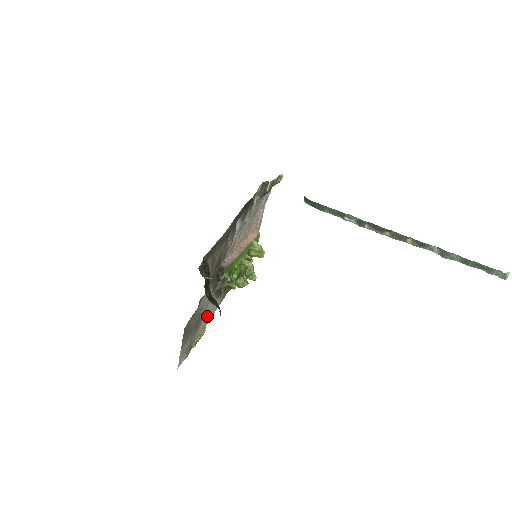
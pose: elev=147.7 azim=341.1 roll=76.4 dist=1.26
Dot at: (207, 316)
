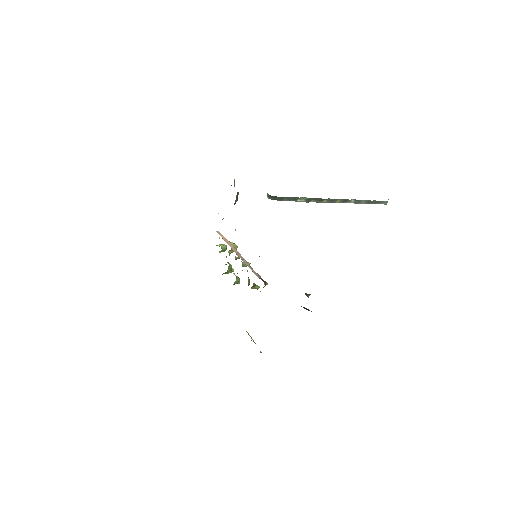
Dot at: occluded
